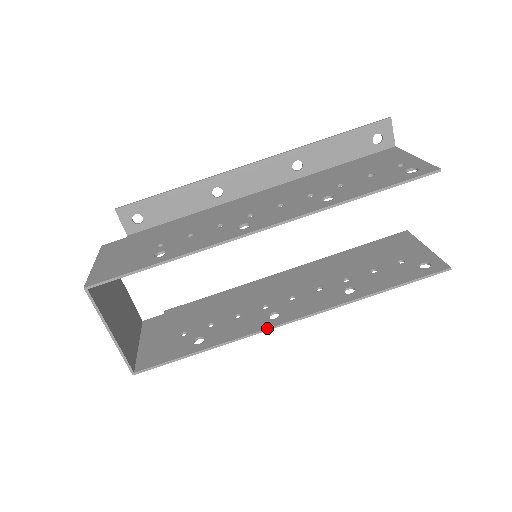
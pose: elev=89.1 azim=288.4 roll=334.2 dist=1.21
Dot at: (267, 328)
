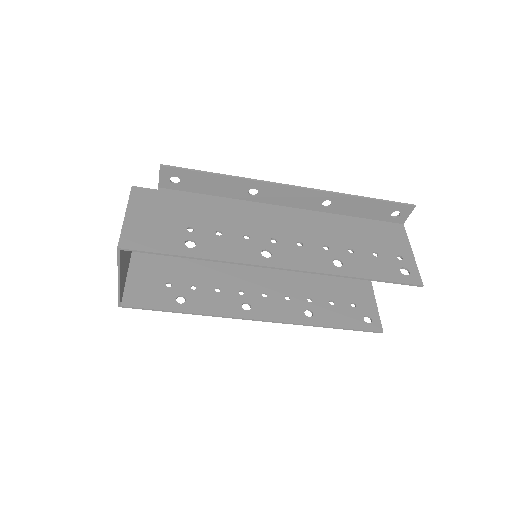
Dot at: (238, 317)
